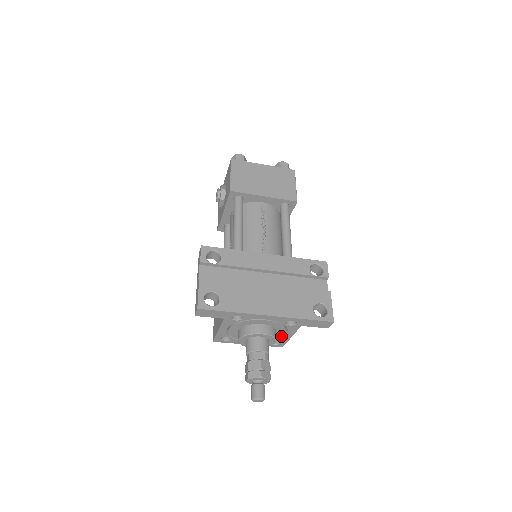
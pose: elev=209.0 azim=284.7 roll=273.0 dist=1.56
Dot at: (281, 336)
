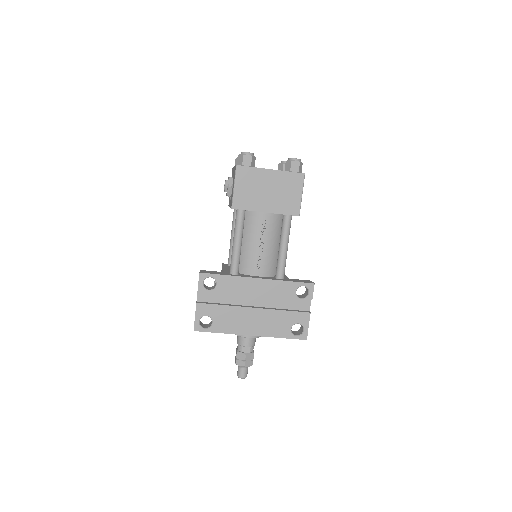
Dot at: occluded
